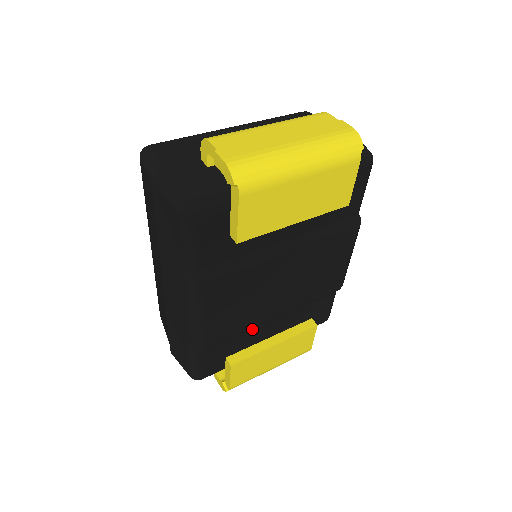
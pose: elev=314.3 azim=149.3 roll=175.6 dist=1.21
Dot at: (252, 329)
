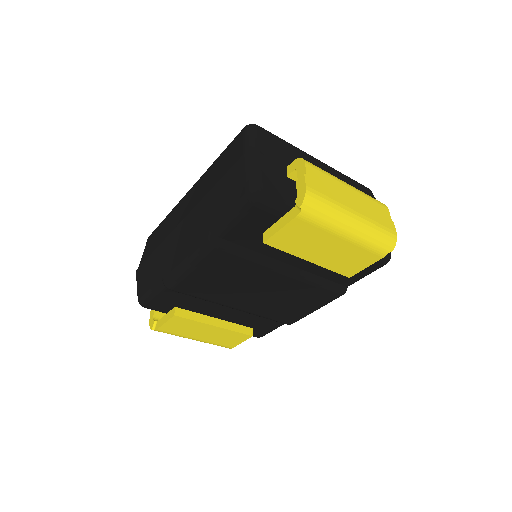
Dot at: (210, 303)
